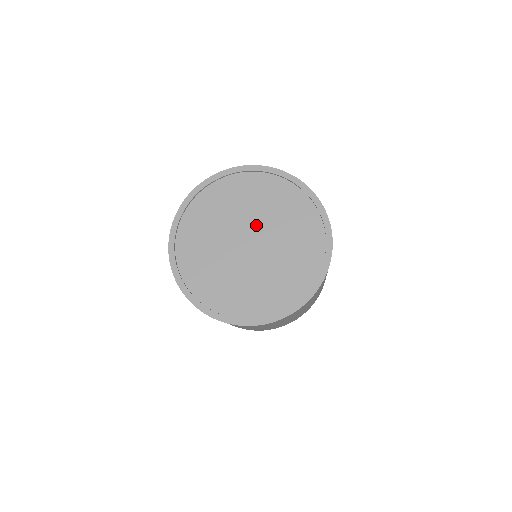
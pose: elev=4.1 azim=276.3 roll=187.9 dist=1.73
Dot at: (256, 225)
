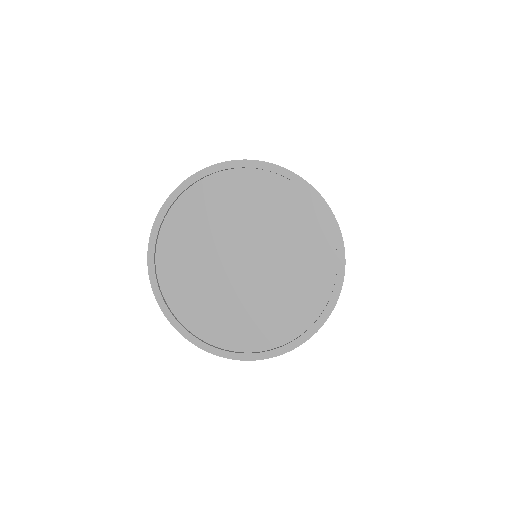
Dot at: (253, 240)
